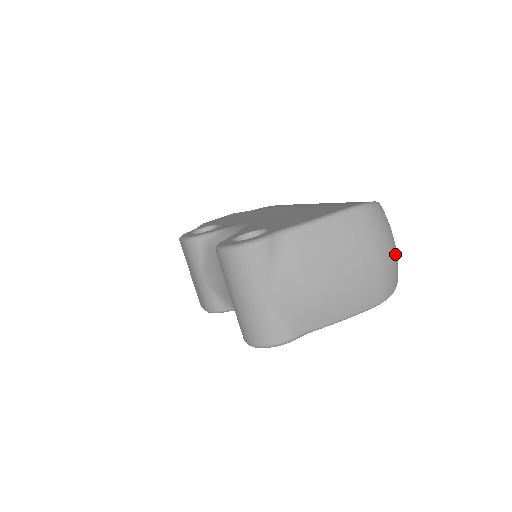
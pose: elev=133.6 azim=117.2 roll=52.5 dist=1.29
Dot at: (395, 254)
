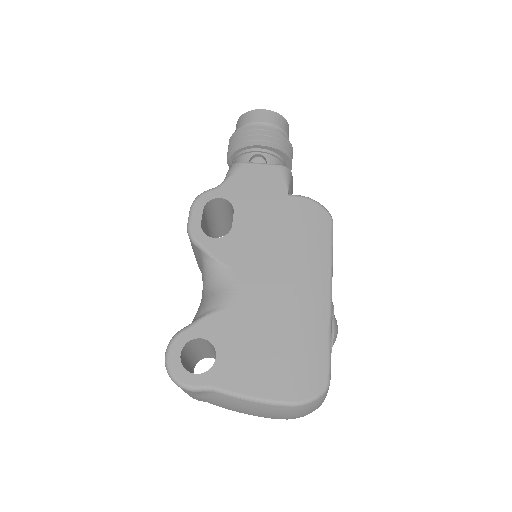
Dot at: occluded
